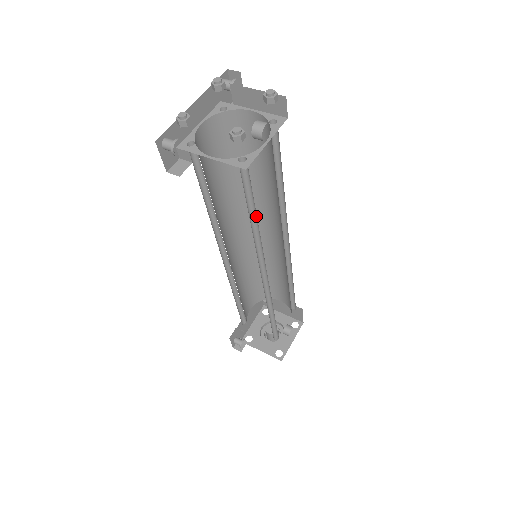
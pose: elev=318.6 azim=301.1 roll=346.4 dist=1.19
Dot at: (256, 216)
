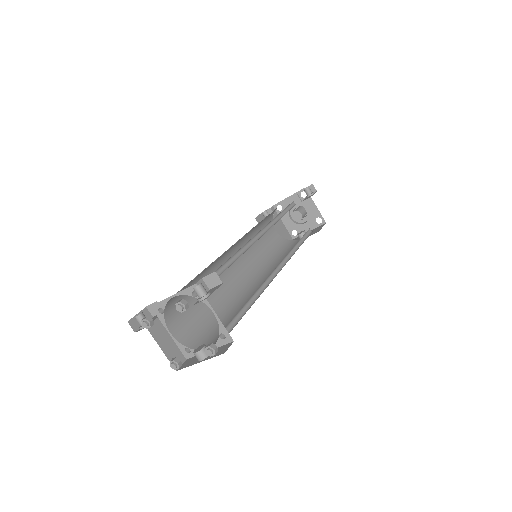
Dot at: (220, 317)
